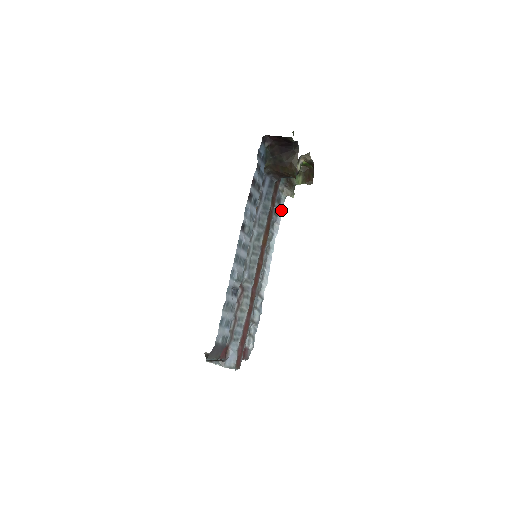
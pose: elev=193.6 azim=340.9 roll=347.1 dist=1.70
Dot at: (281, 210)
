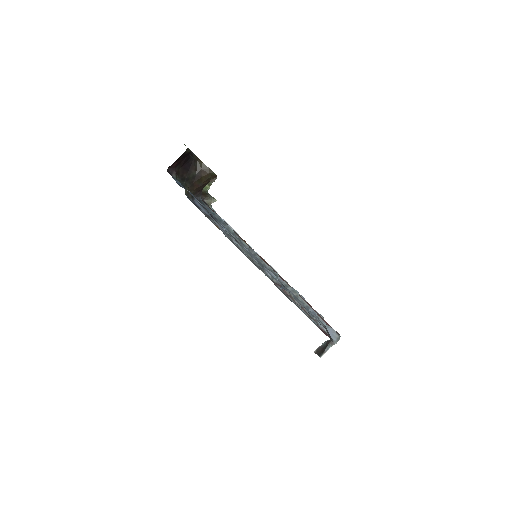
Dot at: occluded
